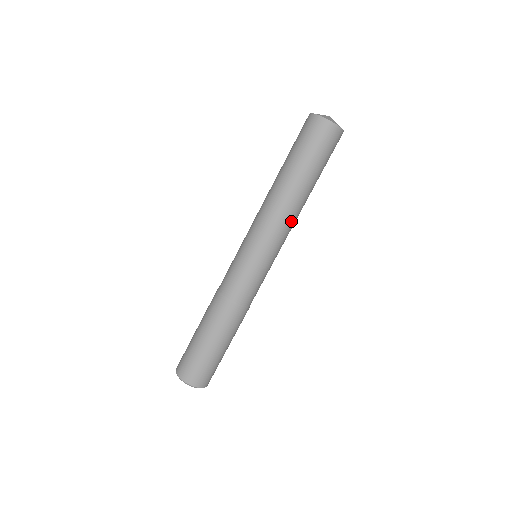
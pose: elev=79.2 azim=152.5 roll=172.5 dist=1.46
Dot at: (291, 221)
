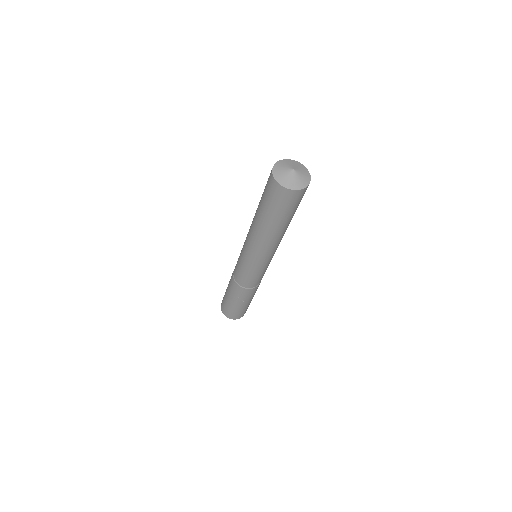
Dot at: (278, 244)
